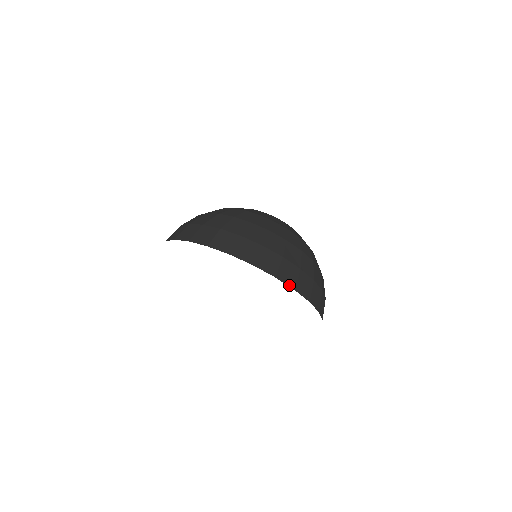
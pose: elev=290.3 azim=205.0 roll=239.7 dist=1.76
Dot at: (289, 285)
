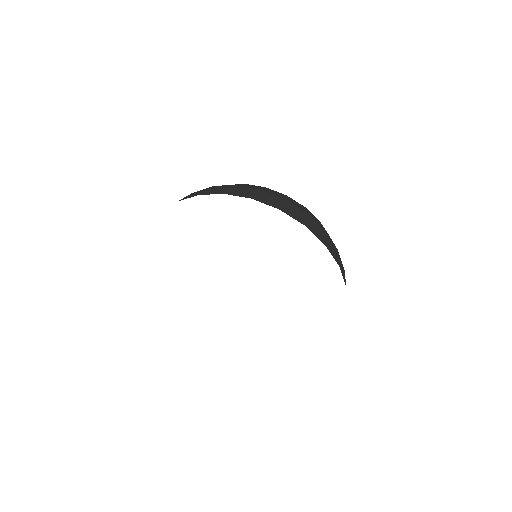
Dot at: occluded
